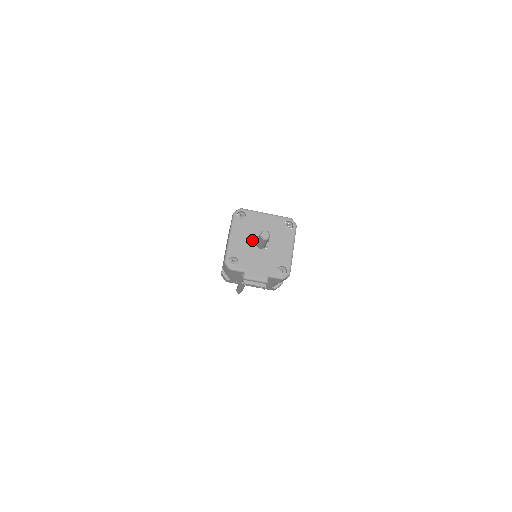
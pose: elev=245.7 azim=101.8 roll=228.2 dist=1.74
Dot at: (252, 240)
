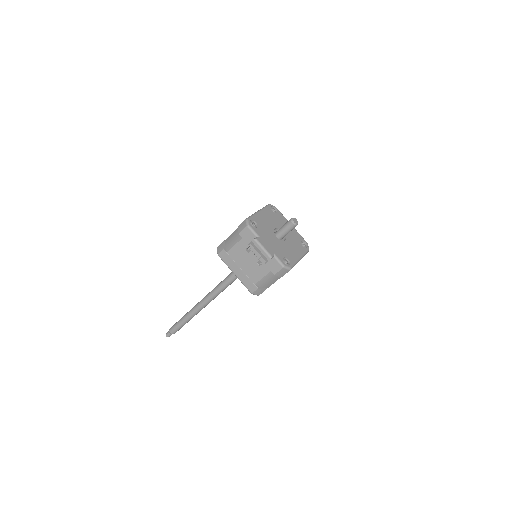
Dot at: (274, 227)
